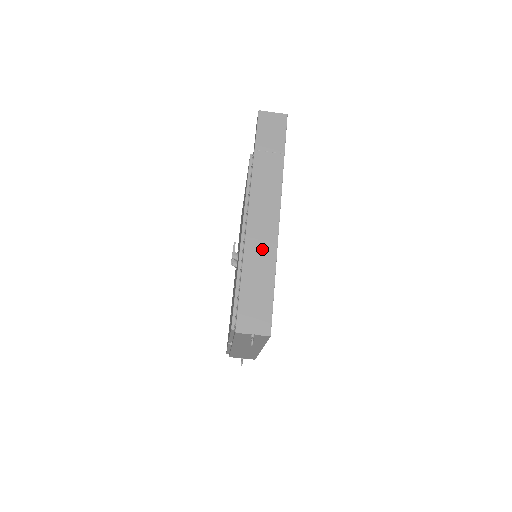
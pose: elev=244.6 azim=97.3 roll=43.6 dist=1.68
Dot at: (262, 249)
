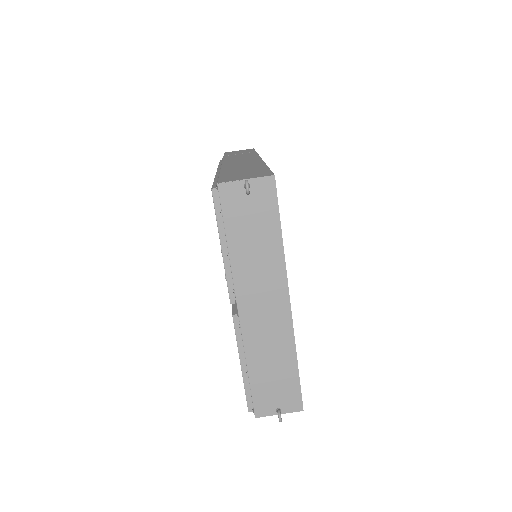
Dot at: (244, 164)
